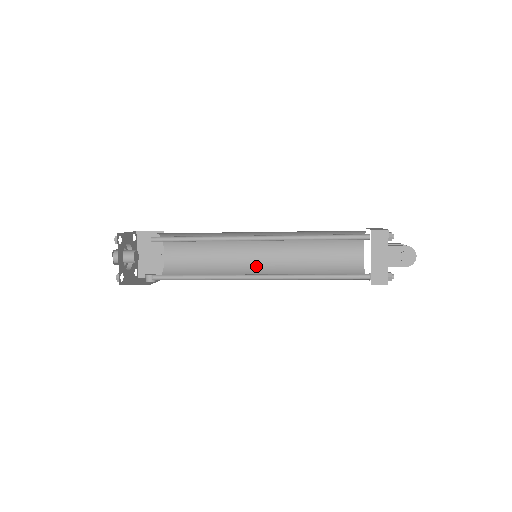
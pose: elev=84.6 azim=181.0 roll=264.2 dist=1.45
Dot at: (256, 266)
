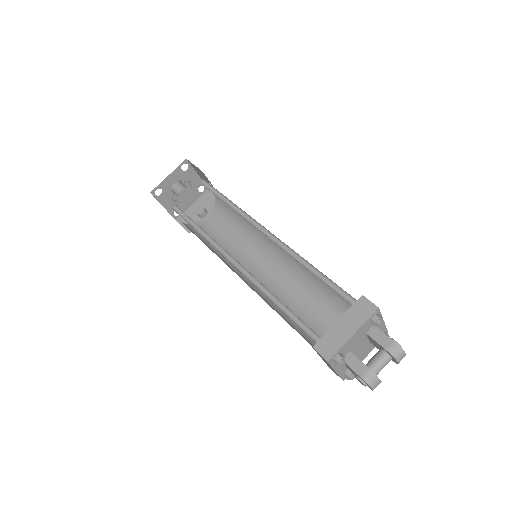
Dot at: (275, 246)
